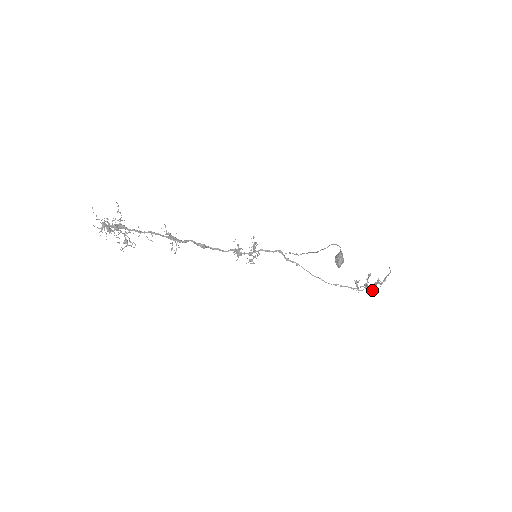
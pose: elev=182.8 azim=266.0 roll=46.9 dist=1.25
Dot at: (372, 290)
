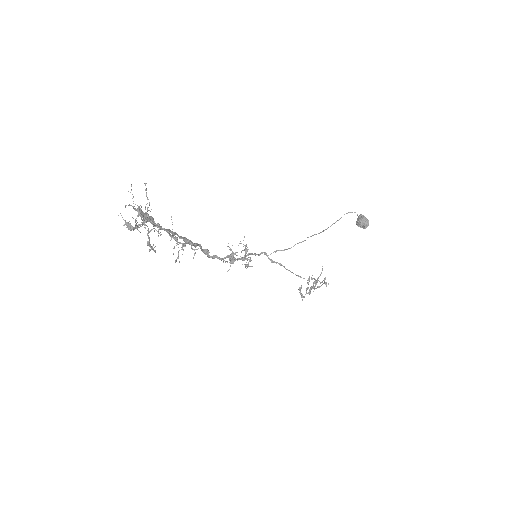
Dot at: occluded
